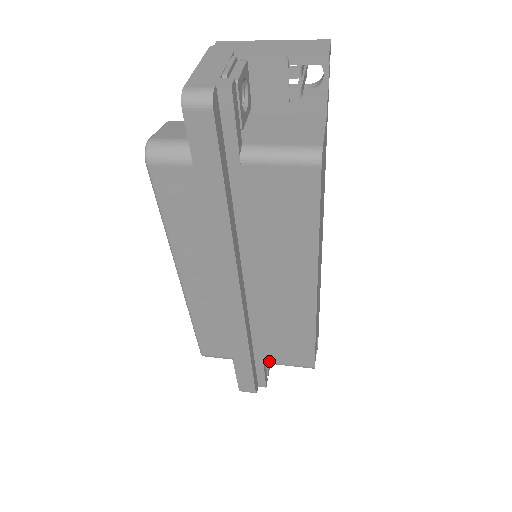
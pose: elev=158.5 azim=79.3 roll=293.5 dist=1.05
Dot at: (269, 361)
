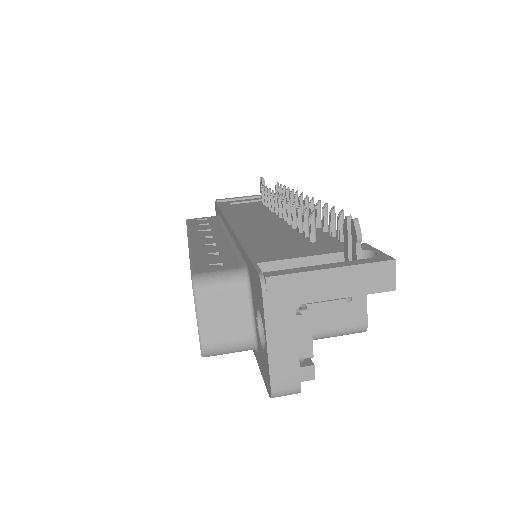
Dot at: occluded
